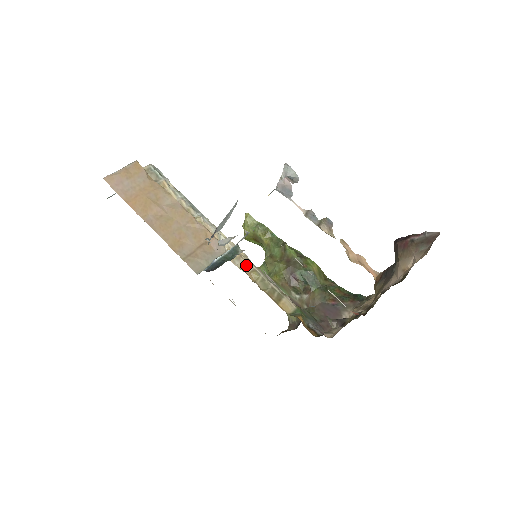
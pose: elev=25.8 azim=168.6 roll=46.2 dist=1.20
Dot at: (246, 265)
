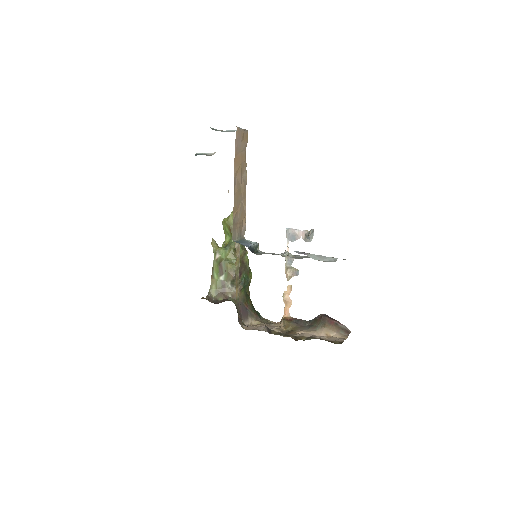
Dot at: (239, 251)
